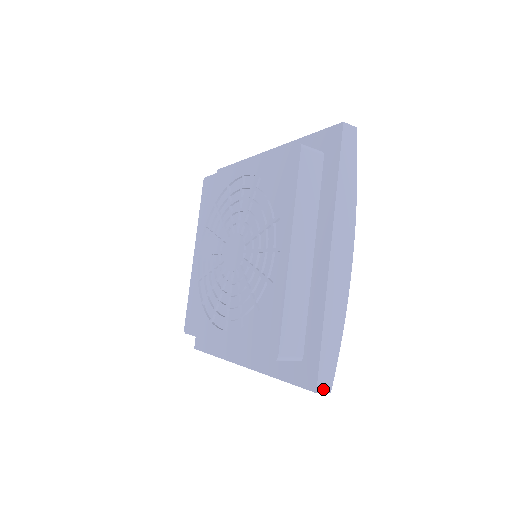
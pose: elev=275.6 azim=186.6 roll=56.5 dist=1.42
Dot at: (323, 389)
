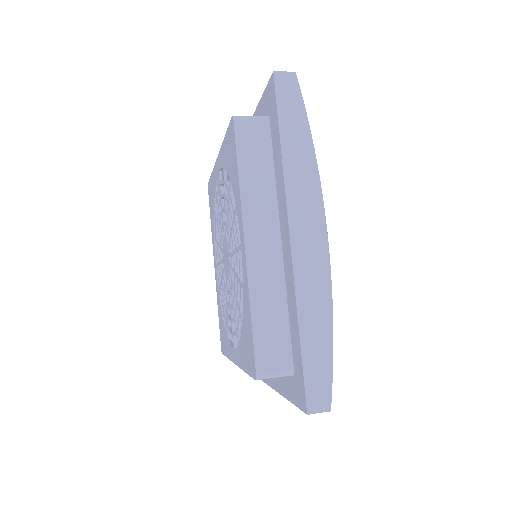
Dot at: (317, 408)
